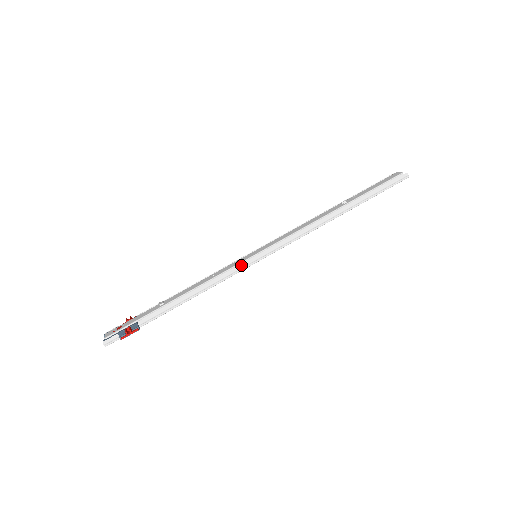
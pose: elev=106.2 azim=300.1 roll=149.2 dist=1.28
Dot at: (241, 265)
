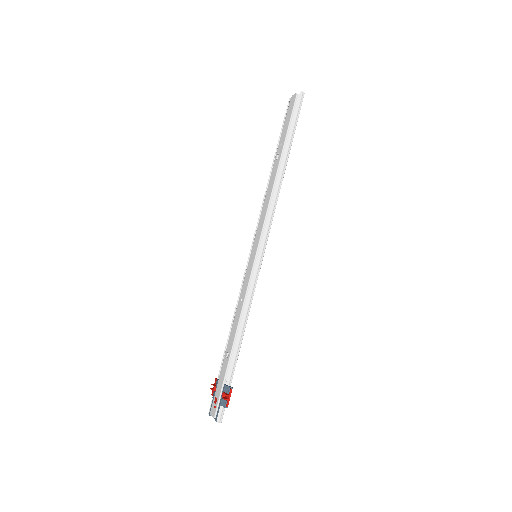
Dot at: (254, 274)
